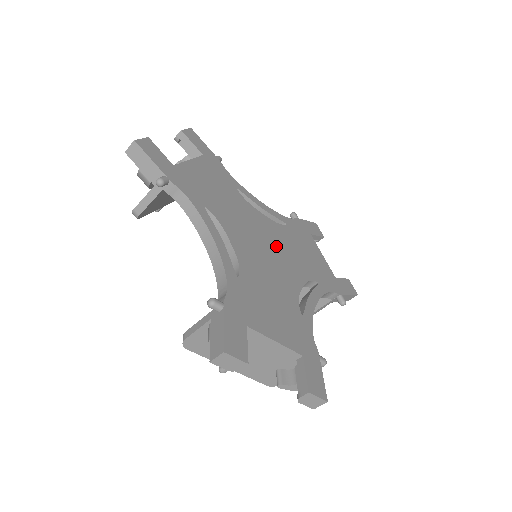
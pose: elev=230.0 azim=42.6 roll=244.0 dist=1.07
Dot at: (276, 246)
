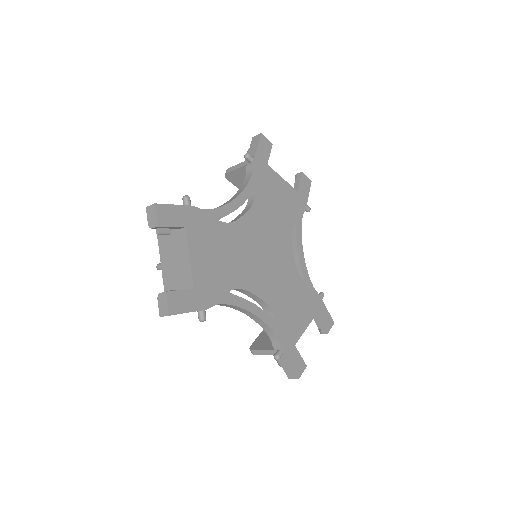
Dot at: (266, 239)
